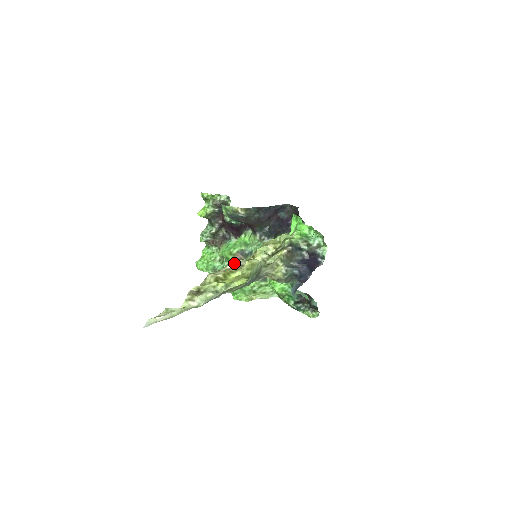
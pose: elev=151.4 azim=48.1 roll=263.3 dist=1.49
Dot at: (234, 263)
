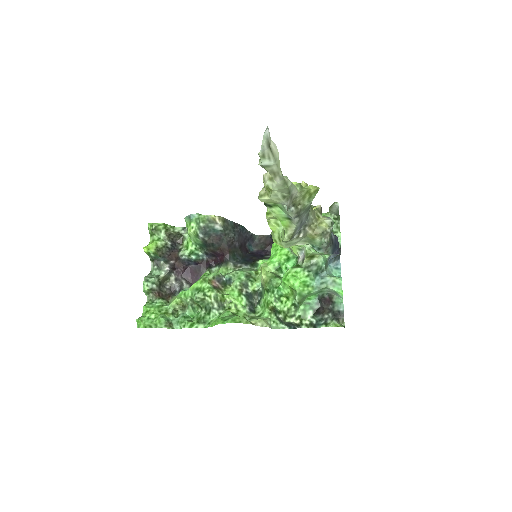
Dot at: occluded
